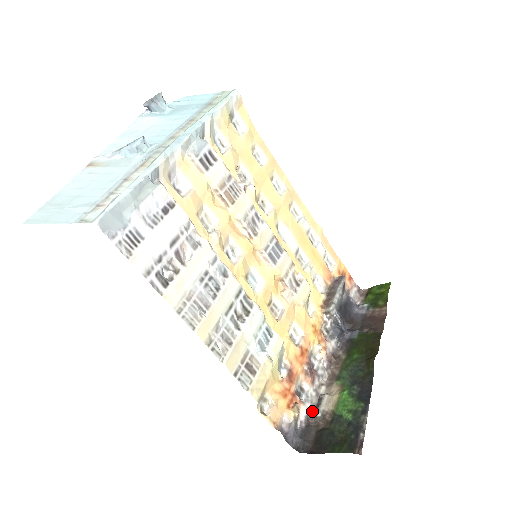
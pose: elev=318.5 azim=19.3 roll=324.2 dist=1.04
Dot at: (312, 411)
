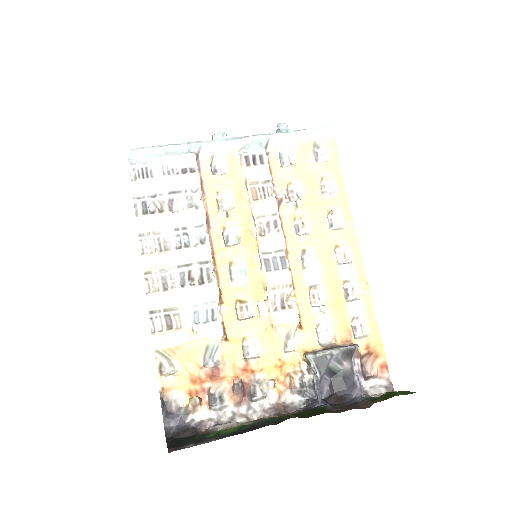
Dot at: (212, 424)
